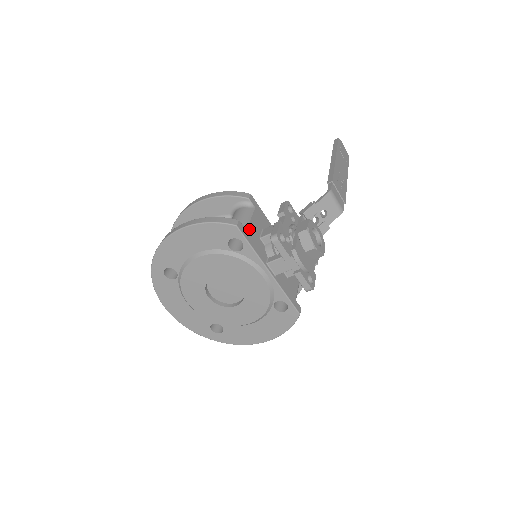
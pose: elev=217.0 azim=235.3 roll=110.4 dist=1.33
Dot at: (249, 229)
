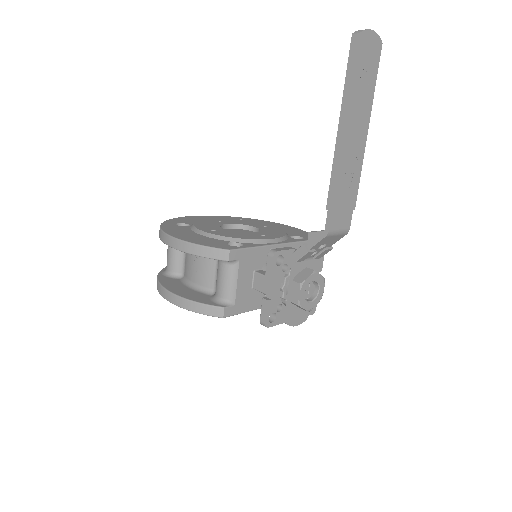
Dot at: (238, 299)
